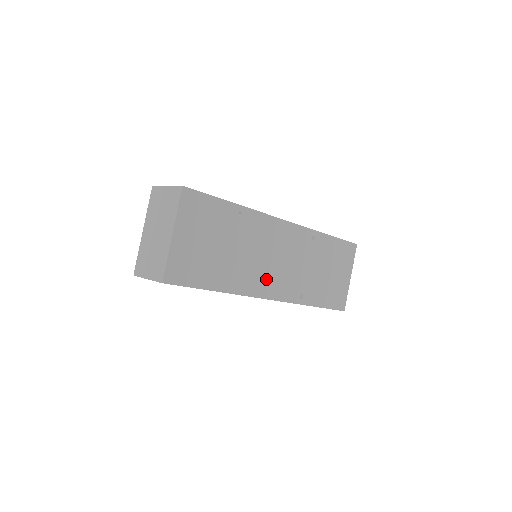
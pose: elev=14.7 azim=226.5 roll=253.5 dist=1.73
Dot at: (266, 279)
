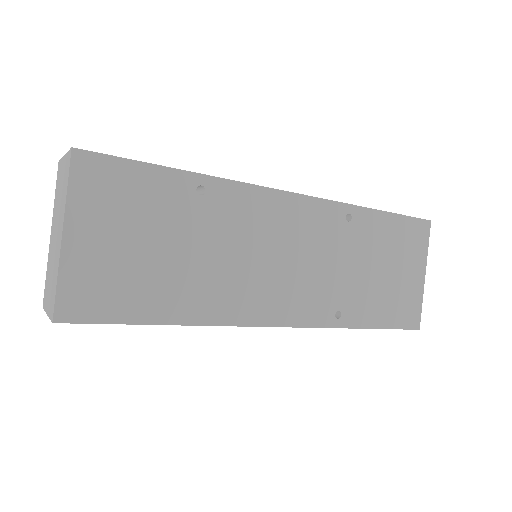
Dot at: (266, 294)
